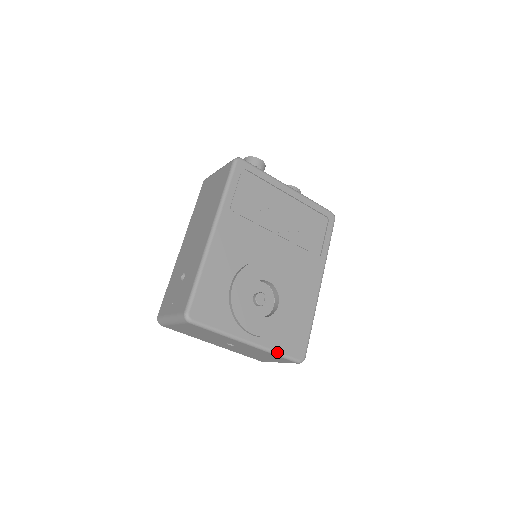
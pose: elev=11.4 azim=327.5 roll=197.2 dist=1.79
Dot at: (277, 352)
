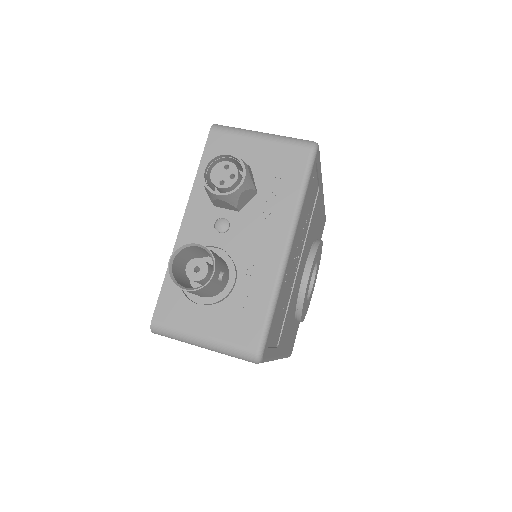
Dot at: occluded
